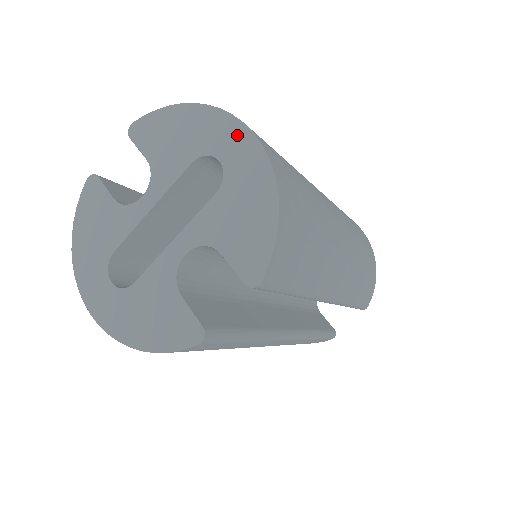
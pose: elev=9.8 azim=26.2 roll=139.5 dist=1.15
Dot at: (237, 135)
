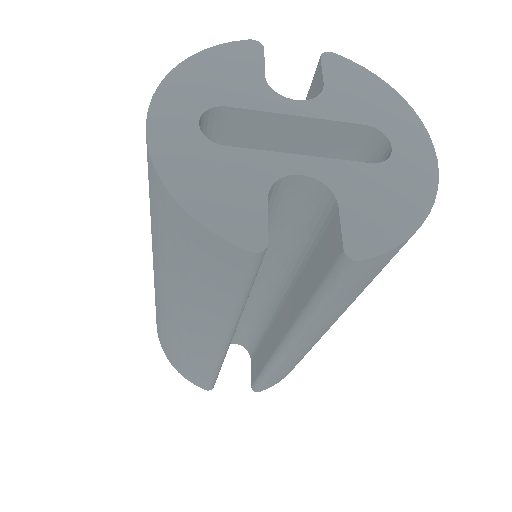
Dot at: (422, 147)
